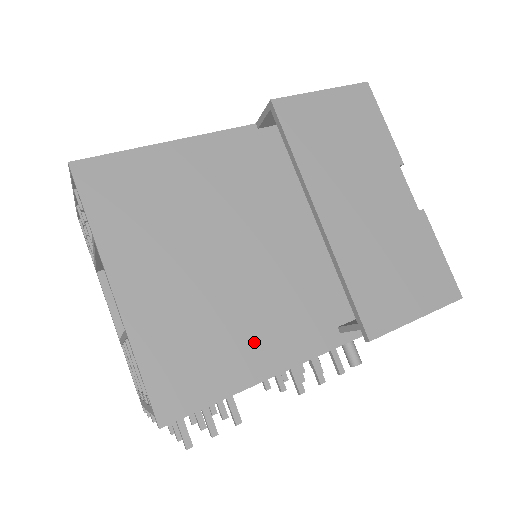
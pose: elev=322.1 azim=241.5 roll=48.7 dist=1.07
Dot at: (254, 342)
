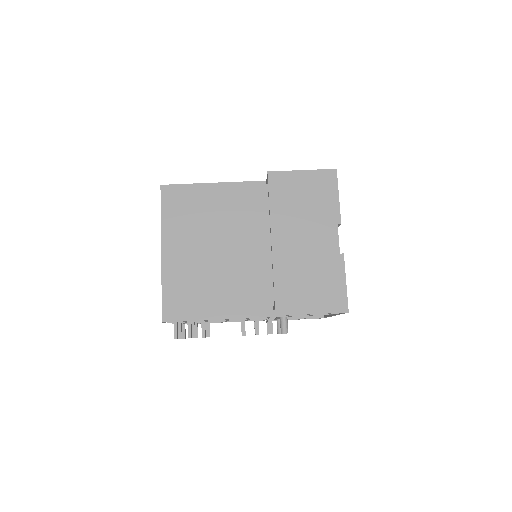
Dot at: (222, 298)
